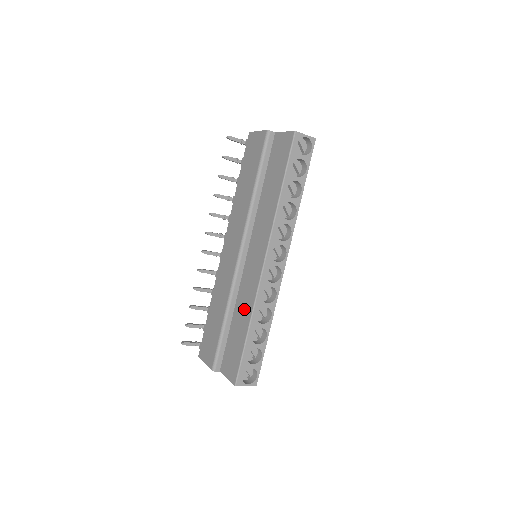
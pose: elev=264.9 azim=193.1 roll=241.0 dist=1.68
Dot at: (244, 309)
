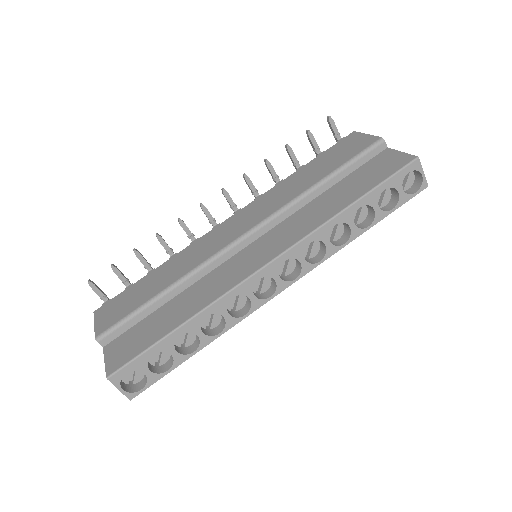
Dot at: (197, 298)
